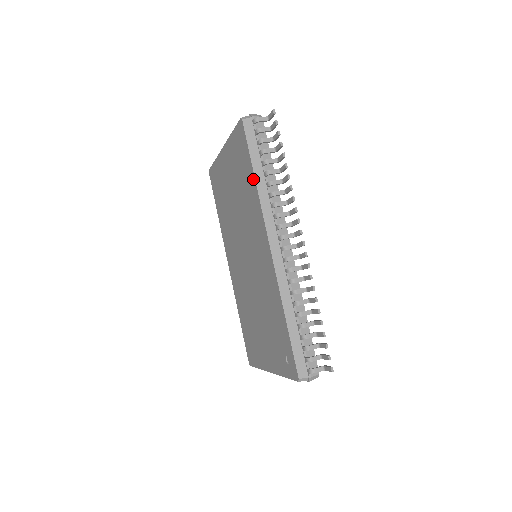
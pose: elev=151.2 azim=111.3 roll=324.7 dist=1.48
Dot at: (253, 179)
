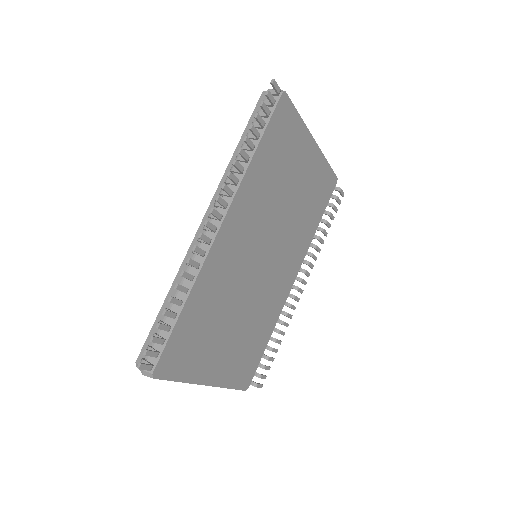
Dot at: occluded
